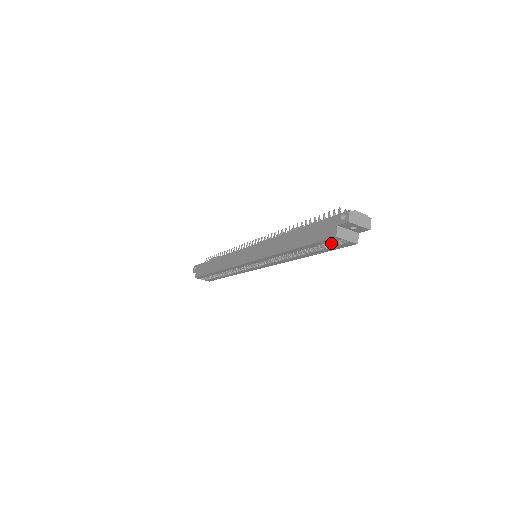
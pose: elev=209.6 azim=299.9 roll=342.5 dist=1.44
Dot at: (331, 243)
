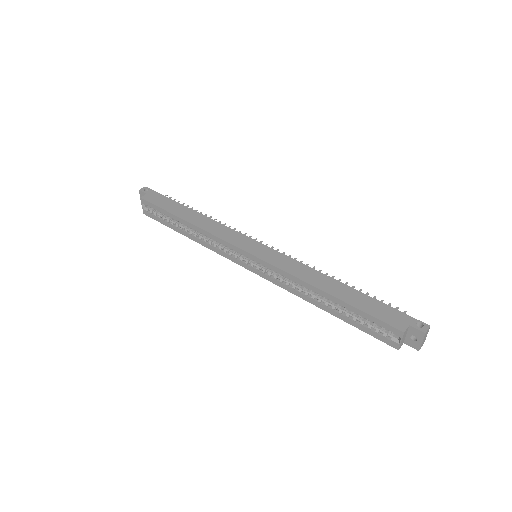
Dot at: (375, 327)
